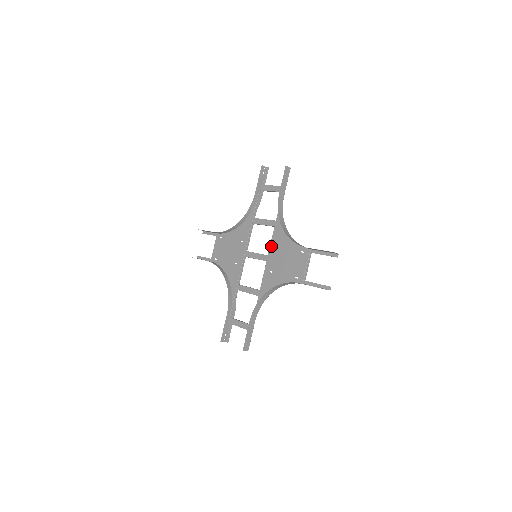
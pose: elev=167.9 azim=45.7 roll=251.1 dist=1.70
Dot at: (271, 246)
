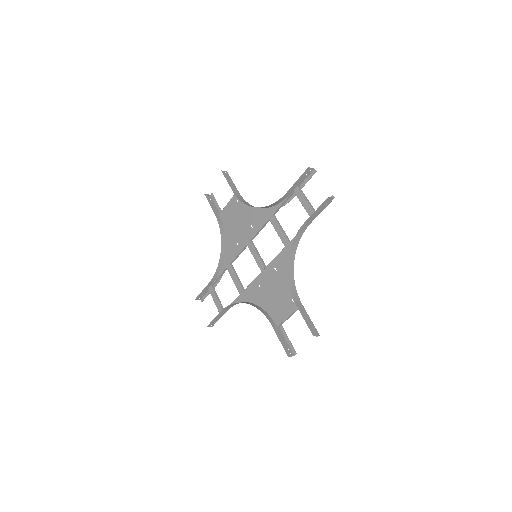
Dot at: (272, 263)
